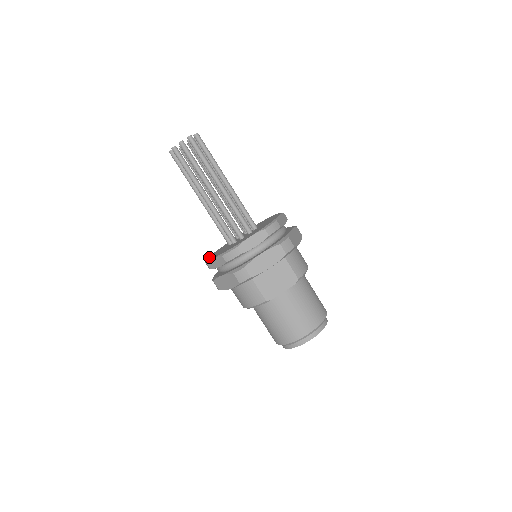
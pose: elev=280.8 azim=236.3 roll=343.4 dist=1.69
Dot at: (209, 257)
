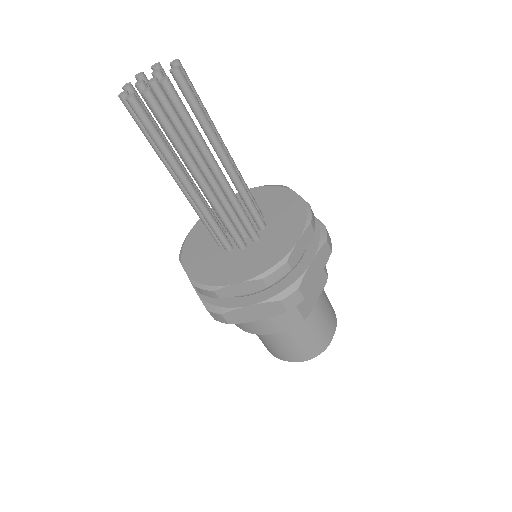
Dot at: (197, 277)
